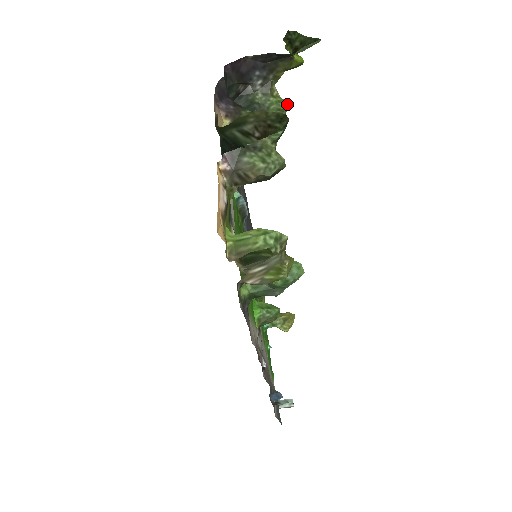
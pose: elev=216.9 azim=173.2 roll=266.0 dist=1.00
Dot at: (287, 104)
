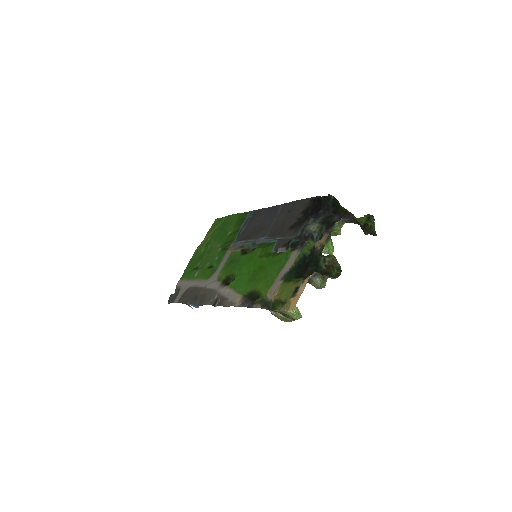
Dot at: (340, 234)
